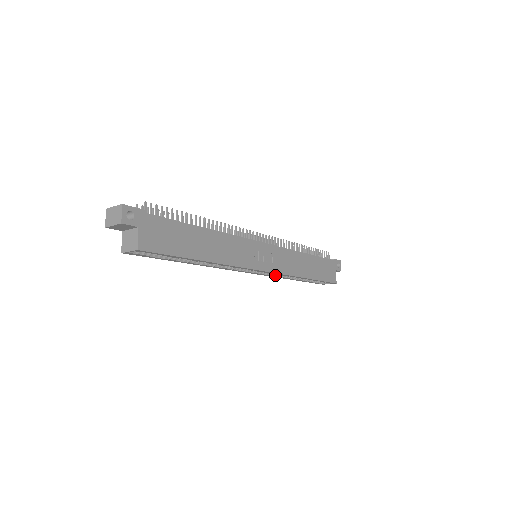
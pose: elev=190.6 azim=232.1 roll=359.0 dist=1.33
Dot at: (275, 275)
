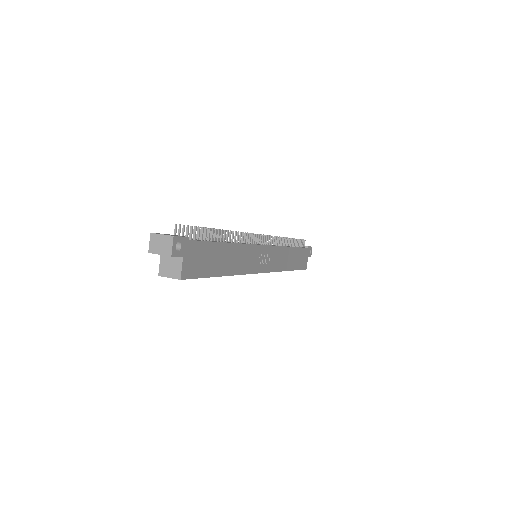
Dot at: occluded
